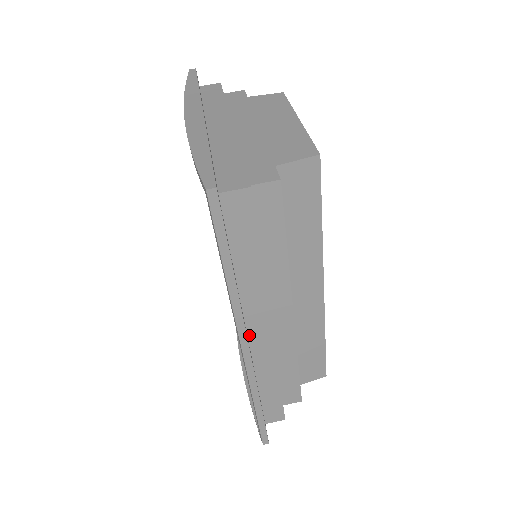
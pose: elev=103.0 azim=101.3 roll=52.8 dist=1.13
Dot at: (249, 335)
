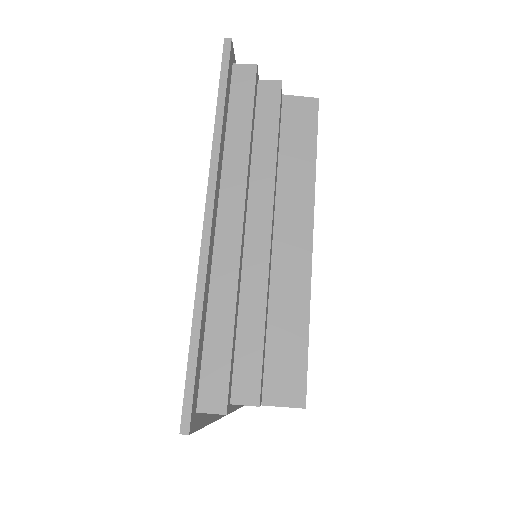
Dot at: (219, 217)
